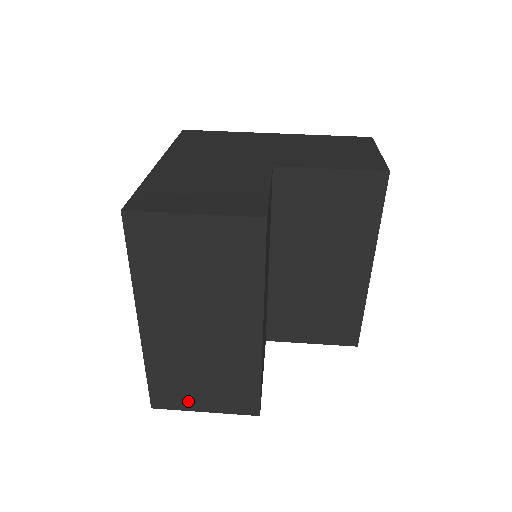
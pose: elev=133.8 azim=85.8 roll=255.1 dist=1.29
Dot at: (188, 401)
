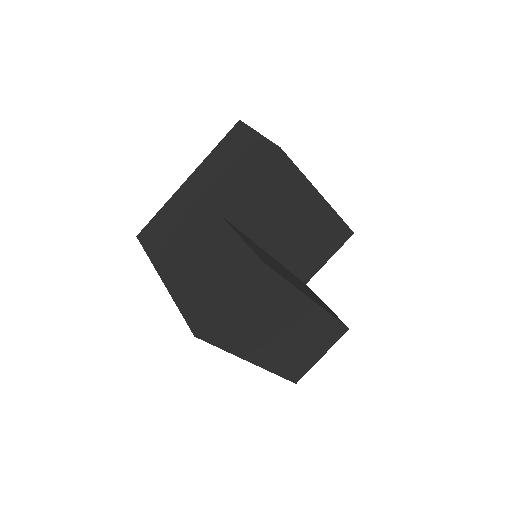
Dot at: (310, 362)
